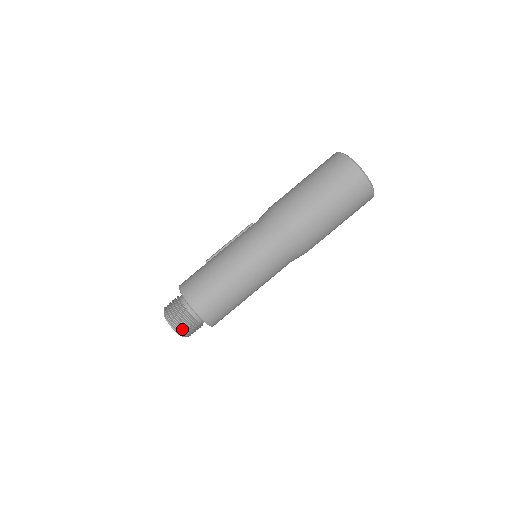
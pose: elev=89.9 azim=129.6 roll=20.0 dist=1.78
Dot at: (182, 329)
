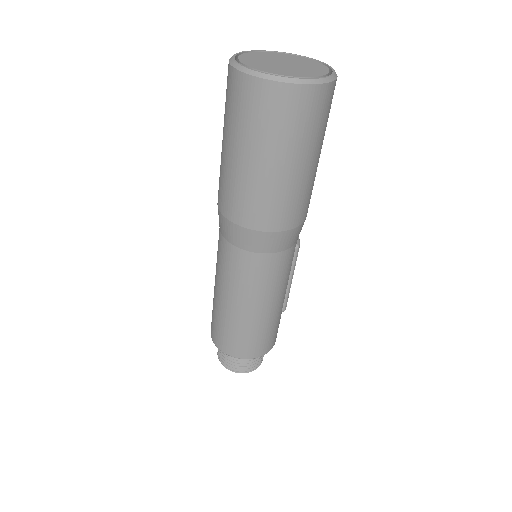
Dot at: (230, 366)
